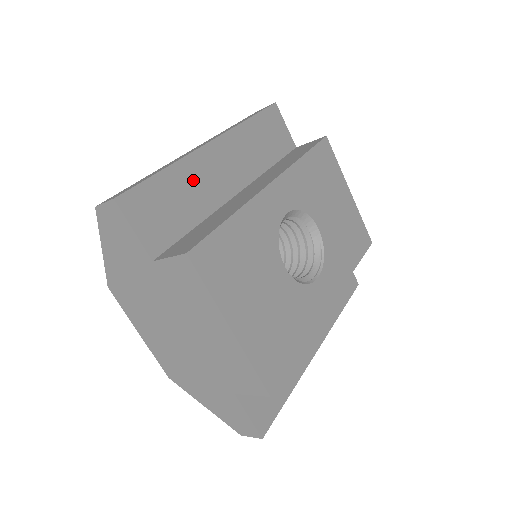
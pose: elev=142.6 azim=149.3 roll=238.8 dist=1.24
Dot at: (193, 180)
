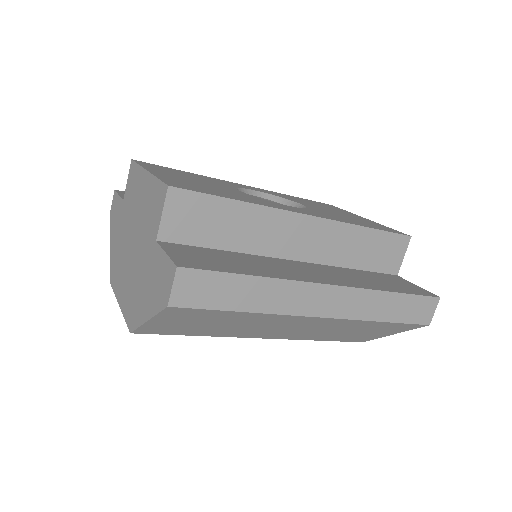
Dot at: occluded
